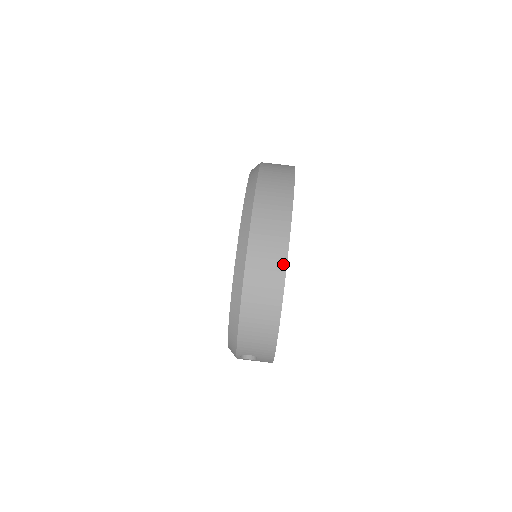
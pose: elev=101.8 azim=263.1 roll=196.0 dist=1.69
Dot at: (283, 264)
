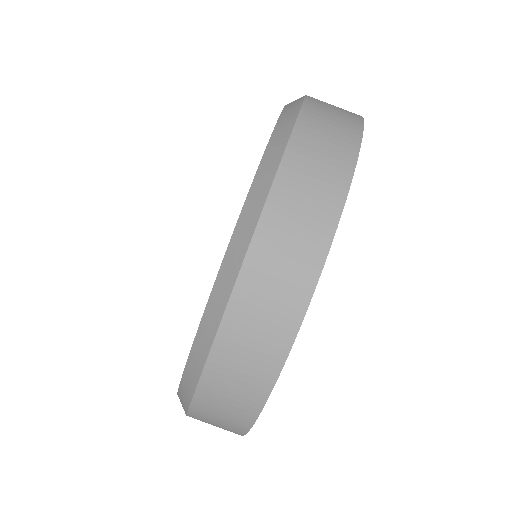
Dot at: (273, 372)
